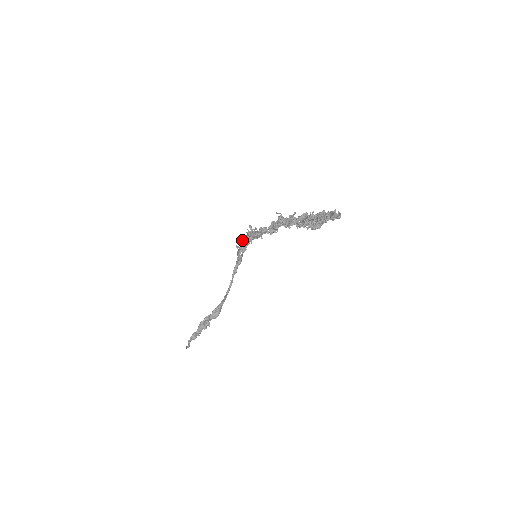
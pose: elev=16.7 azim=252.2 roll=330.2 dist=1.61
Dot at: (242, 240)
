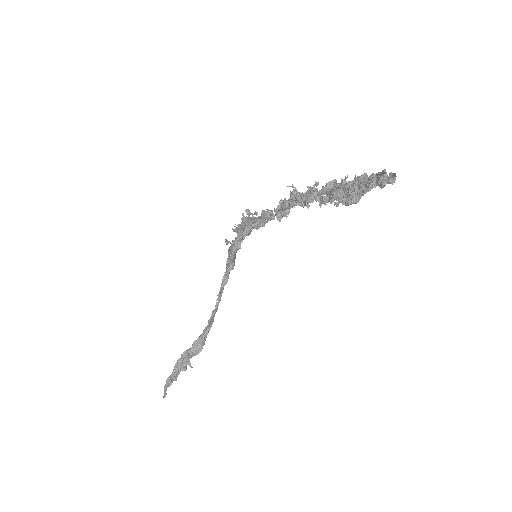
Dot at: (232, 228)
